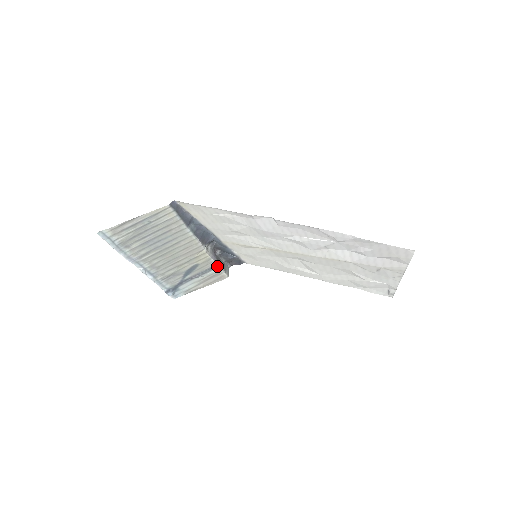
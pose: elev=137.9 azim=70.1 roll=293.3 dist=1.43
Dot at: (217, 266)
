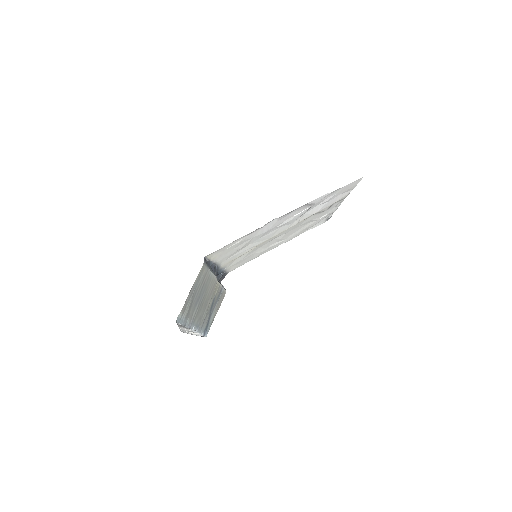
Dot at: (222, 288)
